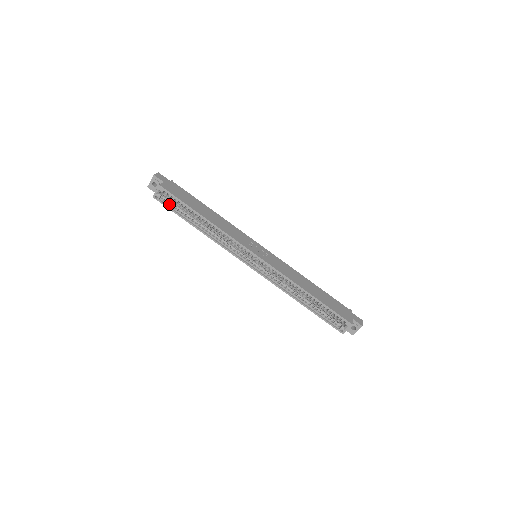
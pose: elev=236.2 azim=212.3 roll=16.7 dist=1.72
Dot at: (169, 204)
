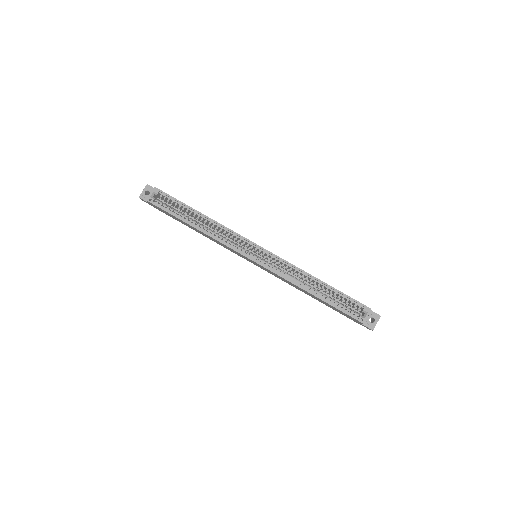
Dot at: occluded
